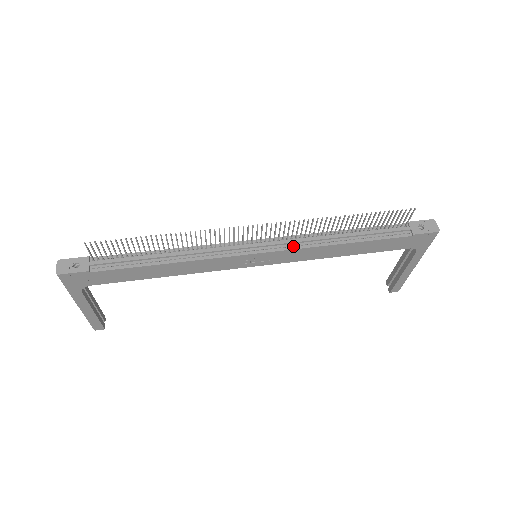
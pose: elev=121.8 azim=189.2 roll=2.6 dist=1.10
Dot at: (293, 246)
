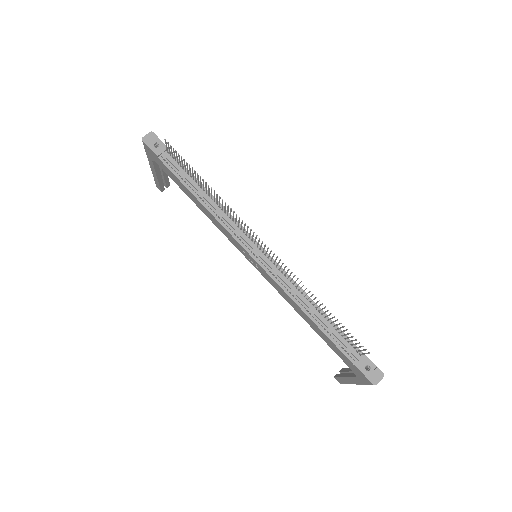
Dot at: (277, 278)
